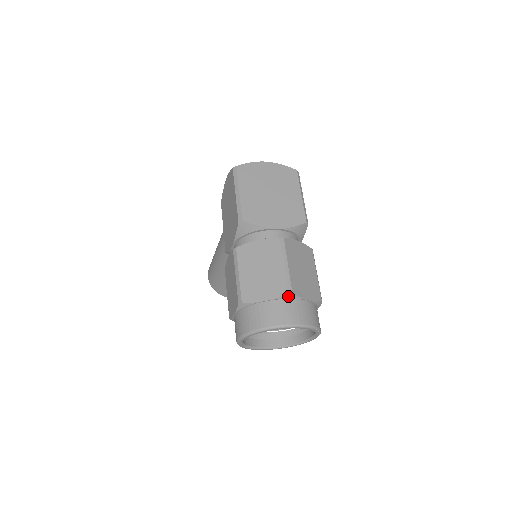
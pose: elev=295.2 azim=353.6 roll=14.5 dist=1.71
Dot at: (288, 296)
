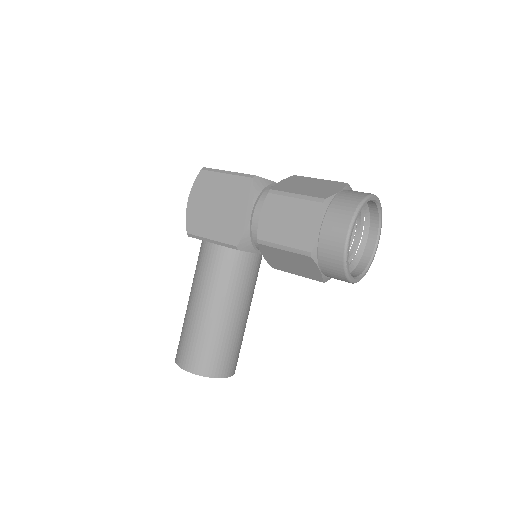
Dot at: (348, 187)
